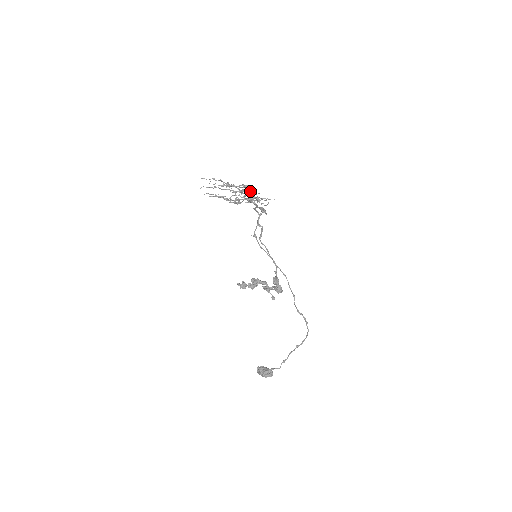
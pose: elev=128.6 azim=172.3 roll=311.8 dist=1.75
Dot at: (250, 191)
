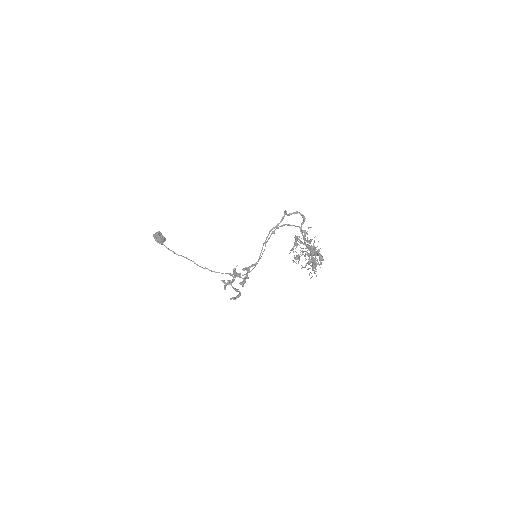
Dot at: occluded
